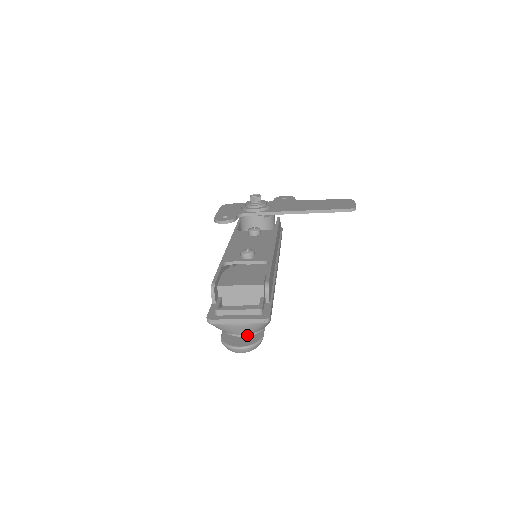
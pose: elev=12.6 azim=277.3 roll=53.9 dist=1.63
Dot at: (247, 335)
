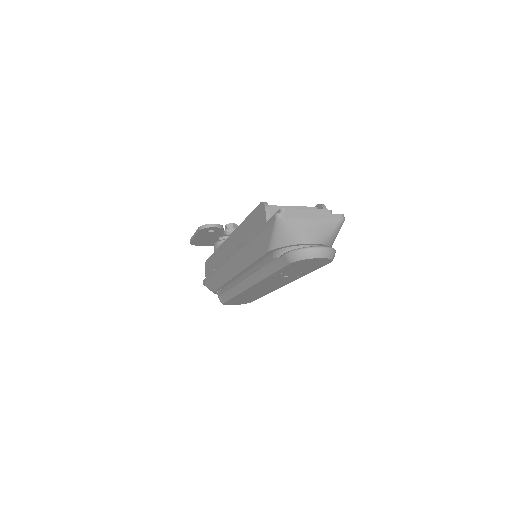
Dot at: occluded
